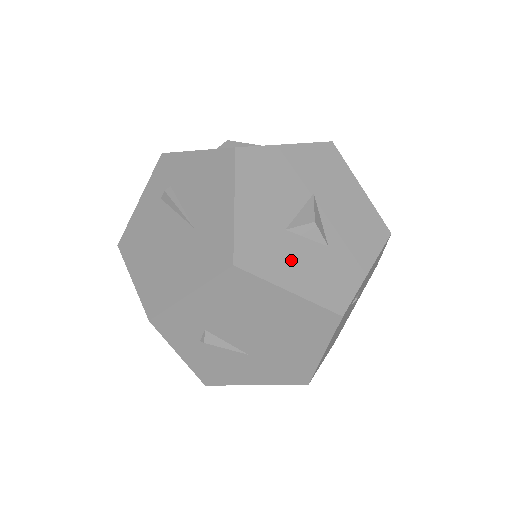
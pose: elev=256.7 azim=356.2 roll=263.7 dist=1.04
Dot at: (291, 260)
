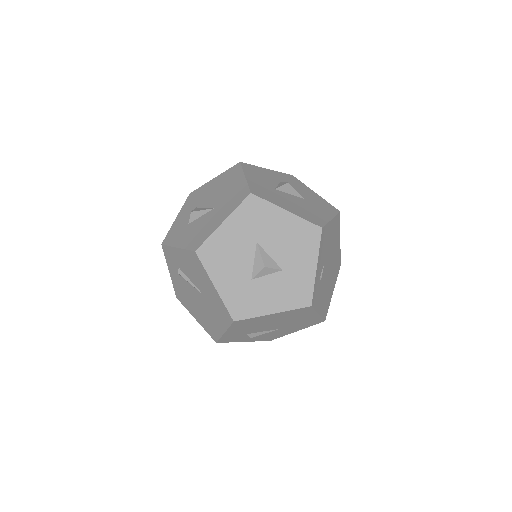
Dot at: (264, 295)
